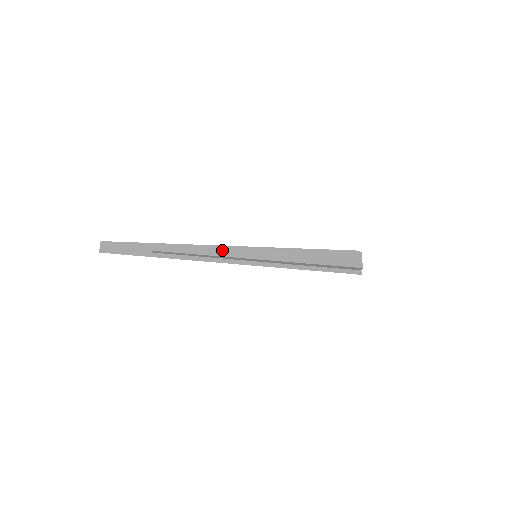
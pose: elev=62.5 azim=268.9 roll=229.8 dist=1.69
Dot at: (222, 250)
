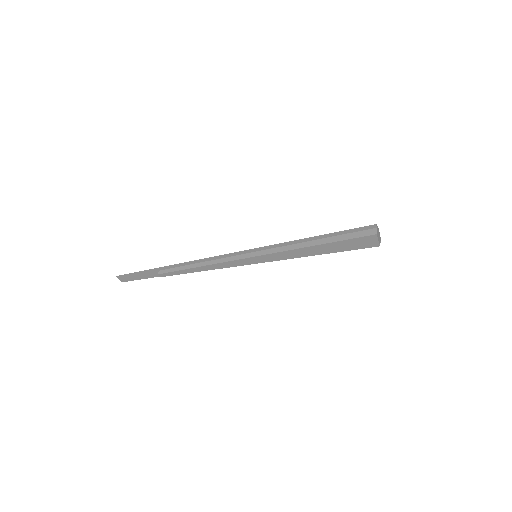
Dot at: (220, 265)
